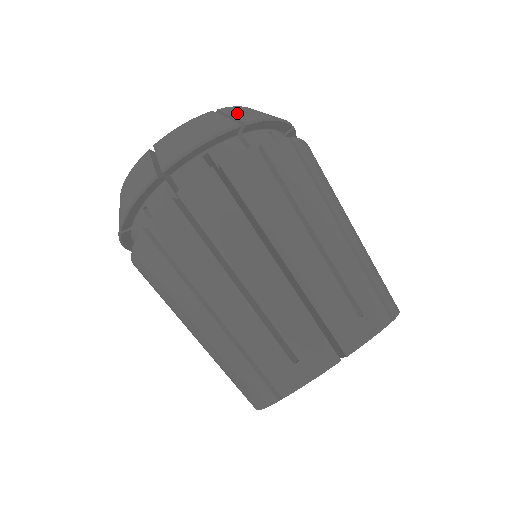
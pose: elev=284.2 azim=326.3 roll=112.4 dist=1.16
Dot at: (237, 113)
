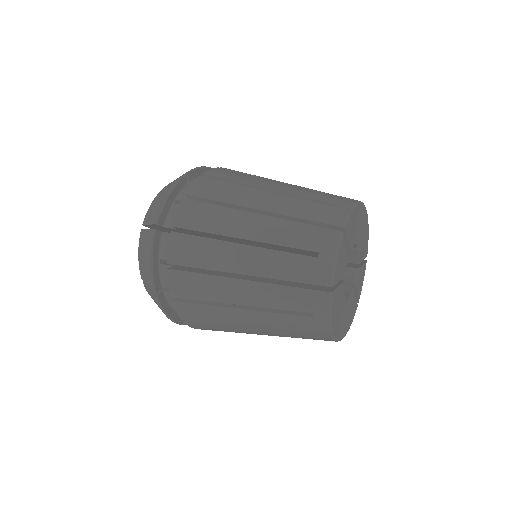
Dot at: occluded
